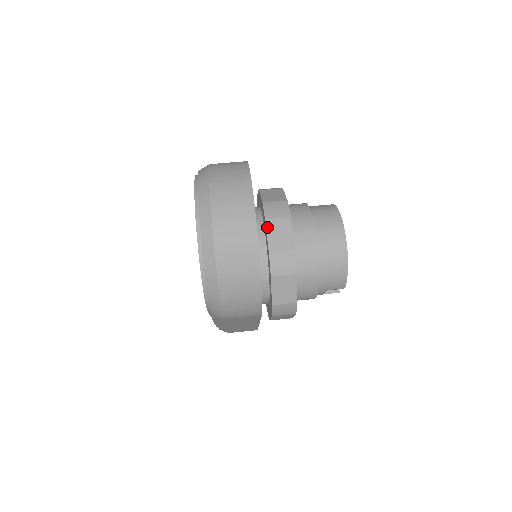
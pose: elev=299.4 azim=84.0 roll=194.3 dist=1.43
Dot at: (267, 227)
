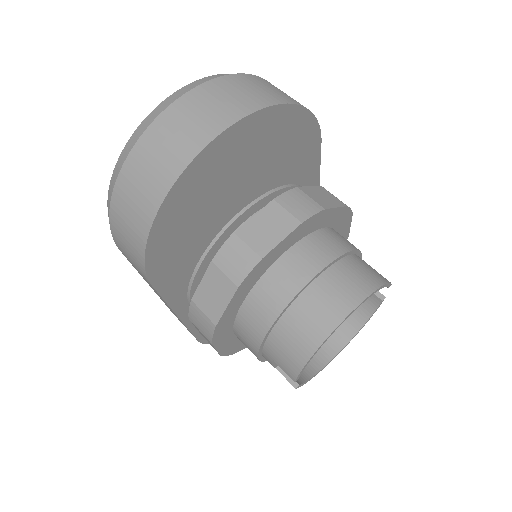
Dot at: (265, 208)
